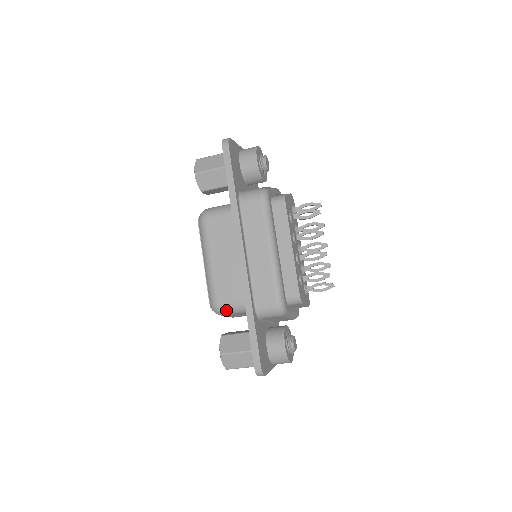
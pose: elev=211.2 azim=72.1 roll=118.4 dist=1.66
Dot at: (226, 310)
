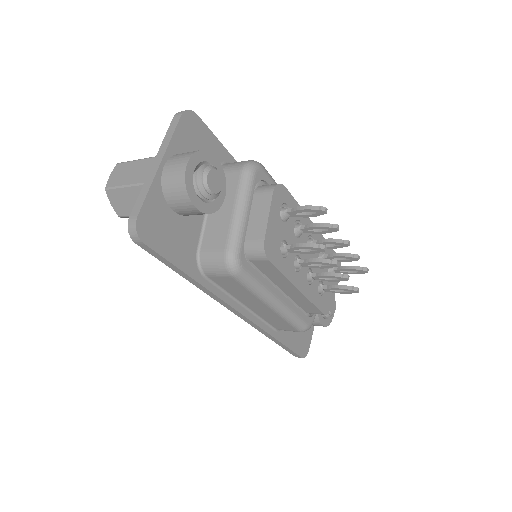
Dot at: occluded
